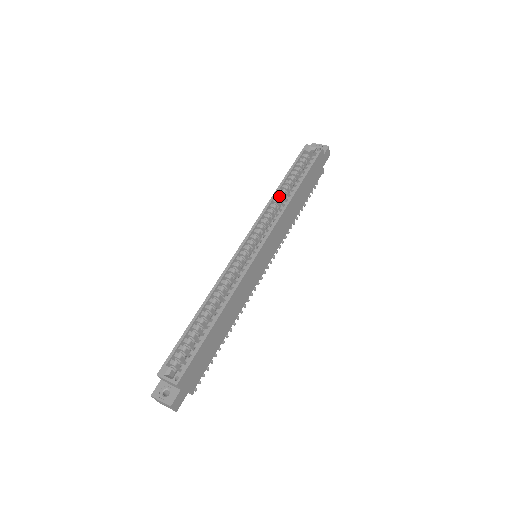
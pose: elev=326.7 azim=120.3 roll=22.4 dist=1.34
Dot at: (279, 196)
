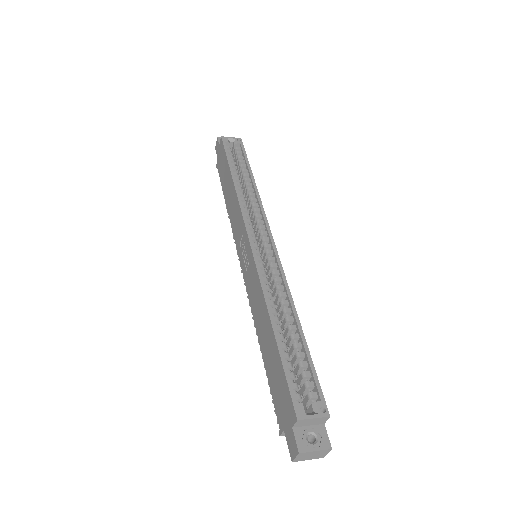
Dot at: (240, 188)
